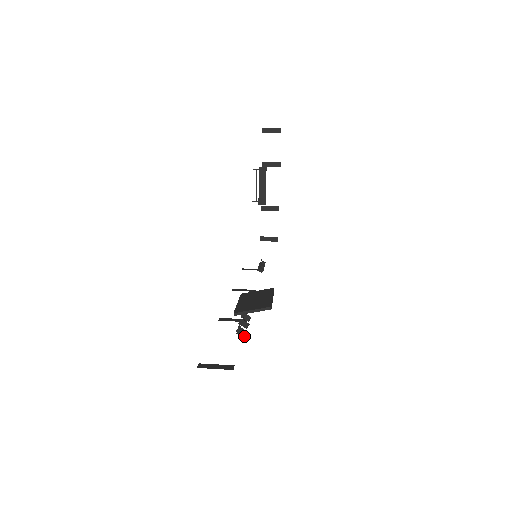
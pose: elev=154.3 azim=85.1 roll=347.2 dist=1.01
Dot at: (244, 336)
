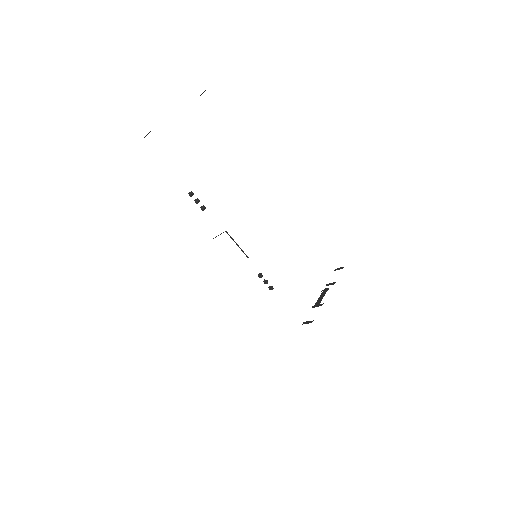
Dot at: (190, 194)
